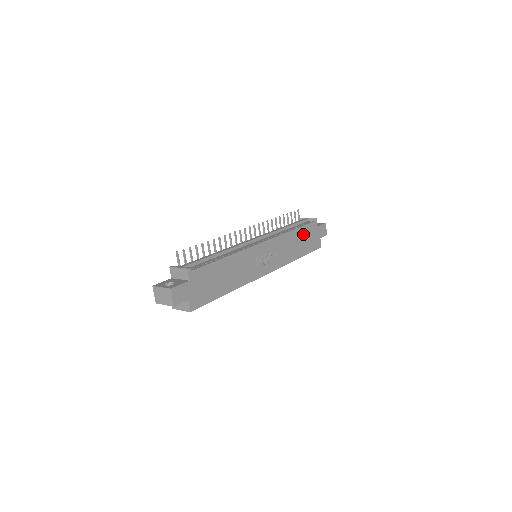
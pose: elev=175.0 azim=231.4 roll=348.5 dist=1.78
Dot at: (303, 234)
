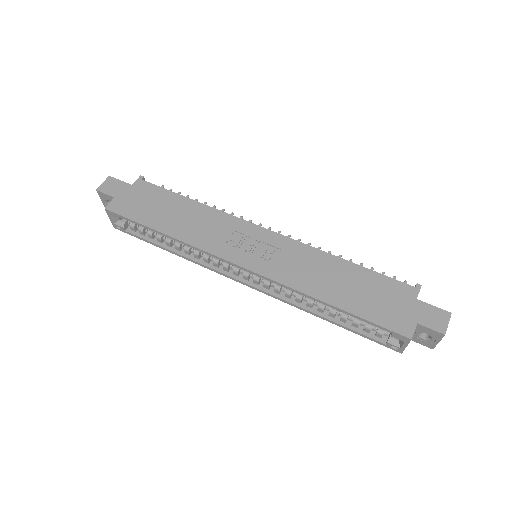
Dot at: (366, 282)
